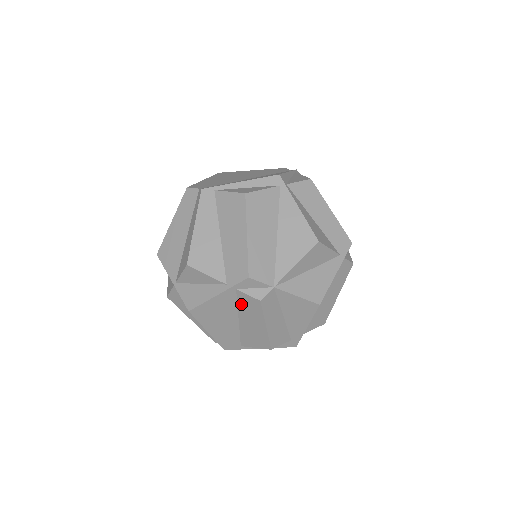
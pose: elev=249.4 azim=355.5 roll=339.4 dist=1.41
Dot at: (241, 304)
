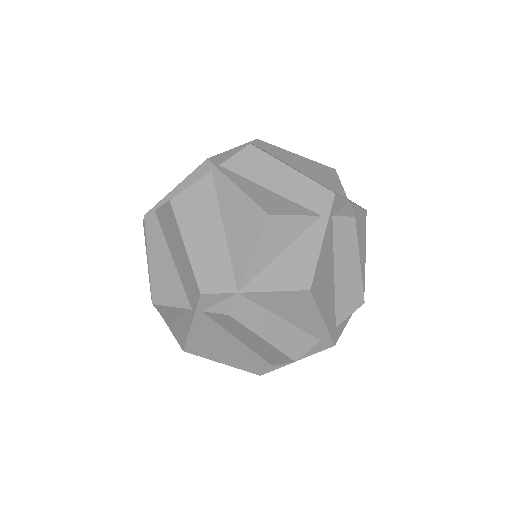
Dot at: (222, 324)
